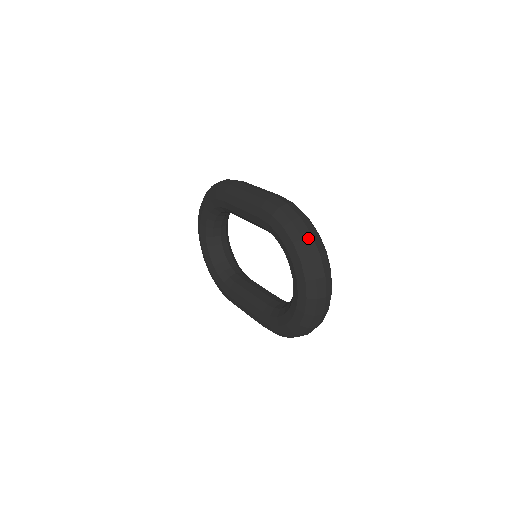
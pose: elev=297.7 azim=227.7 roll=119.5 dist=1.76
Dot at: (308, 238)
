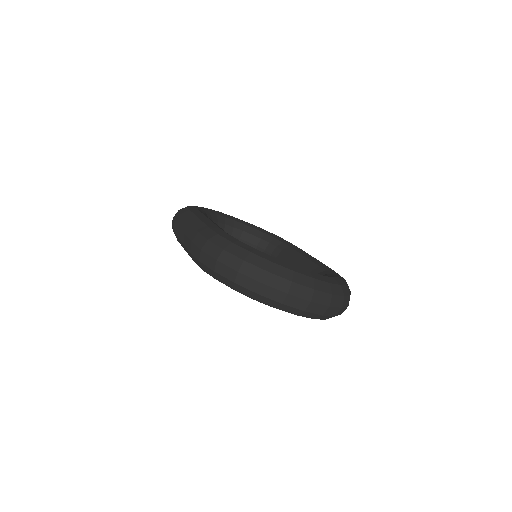
Dot at: (238, 278)
